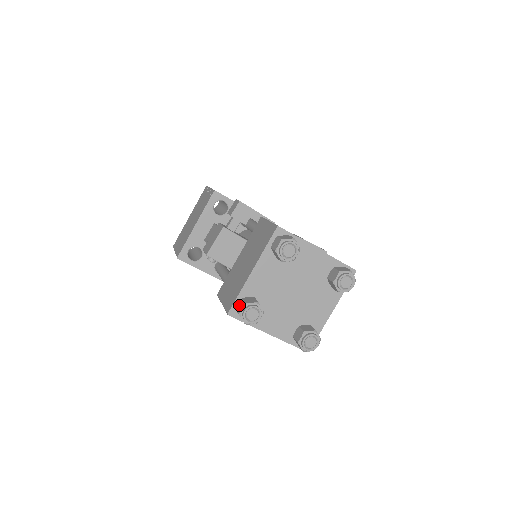
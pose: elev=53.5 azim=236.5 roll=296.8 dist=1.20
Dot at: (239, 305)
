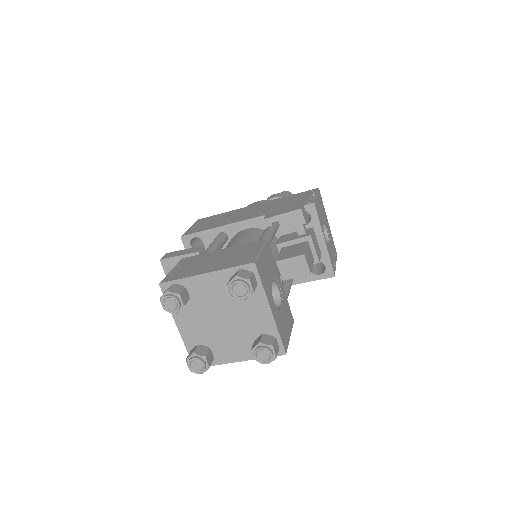
Dot at: occluded
